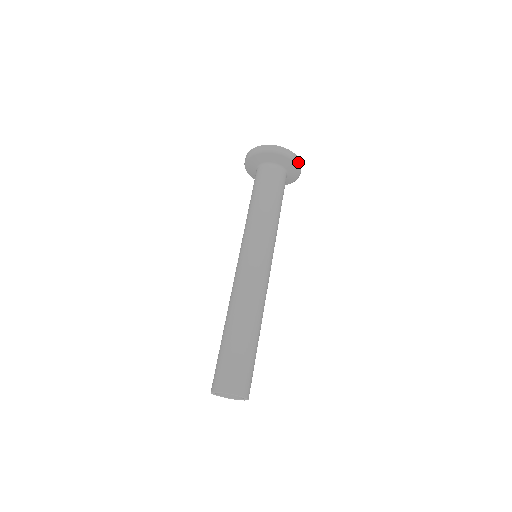
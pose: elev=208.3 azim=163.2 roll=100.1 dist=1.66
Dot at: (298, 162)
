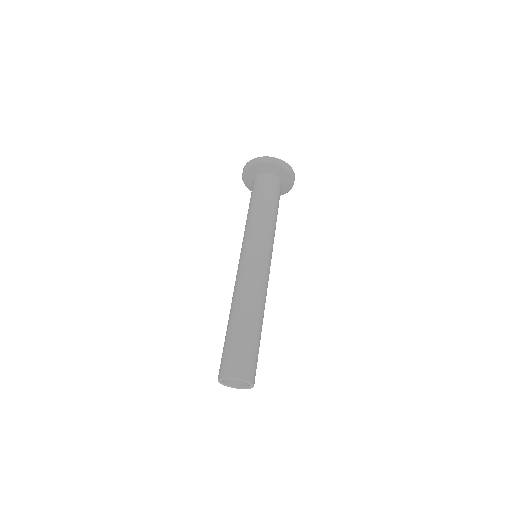
Dot at: occluded
